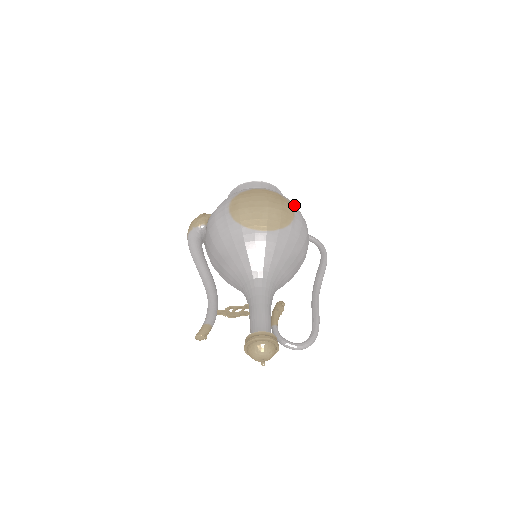
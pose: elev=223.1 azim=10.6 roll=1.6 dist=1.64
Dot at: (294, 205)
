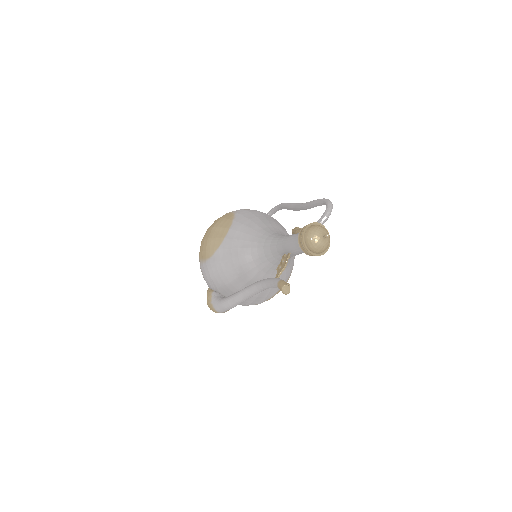
Dot at: occluded
